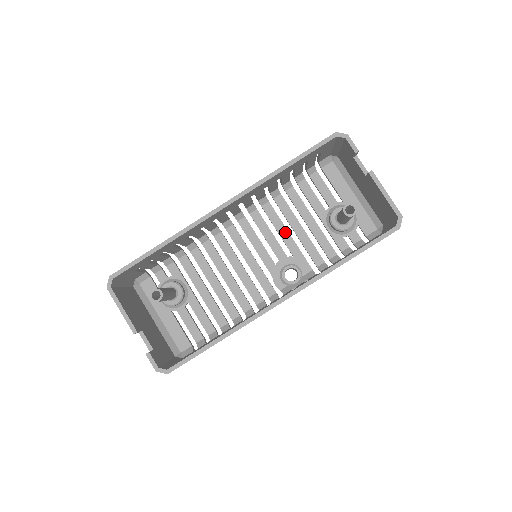
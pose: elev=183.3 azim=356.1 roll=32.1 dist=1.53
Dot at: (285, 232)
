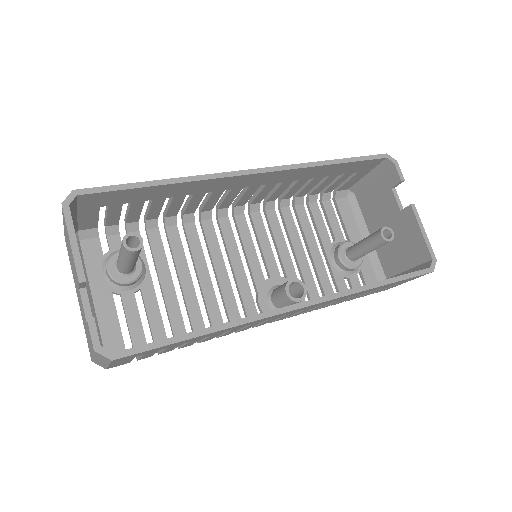
Dot at: (284, 248)
